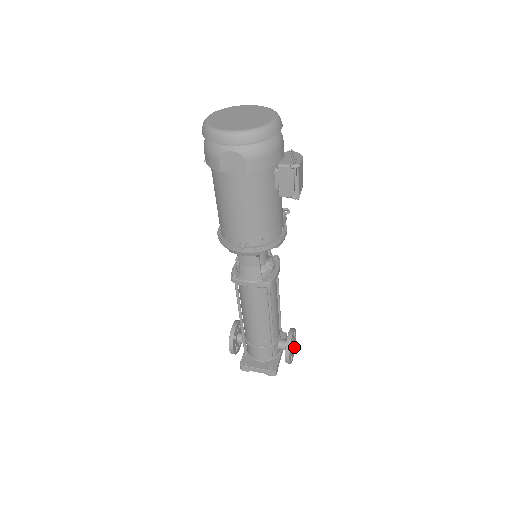
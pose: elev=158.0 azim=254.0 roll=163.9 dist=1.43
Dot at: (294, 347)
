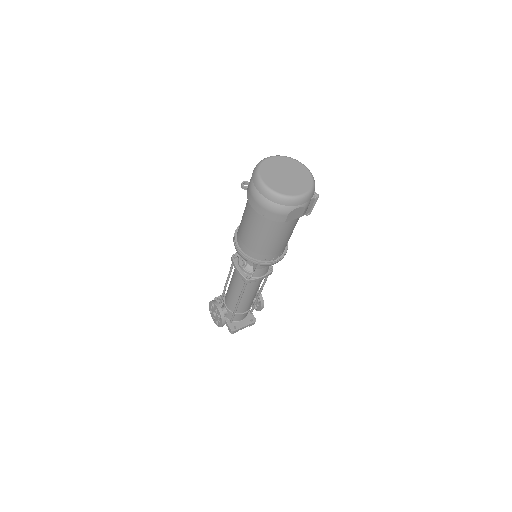
Dot at: occluded
